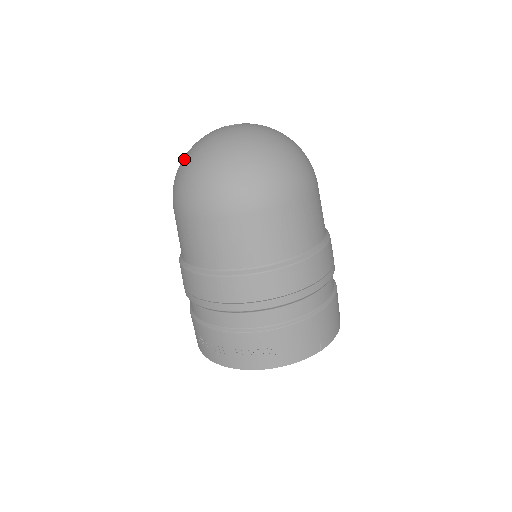
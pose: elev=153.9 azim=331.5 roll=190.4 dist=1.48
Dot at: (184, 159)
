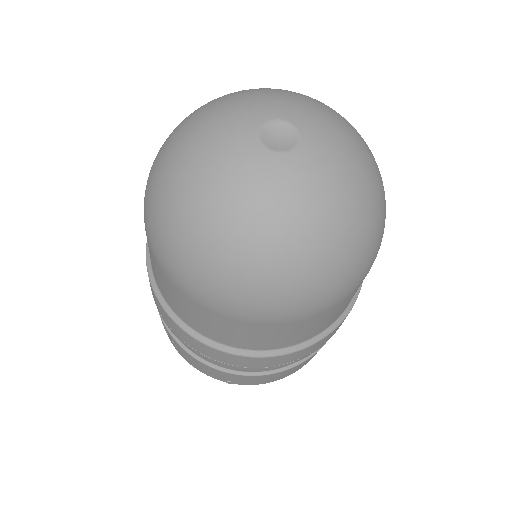
Dot at: (192, 115)
